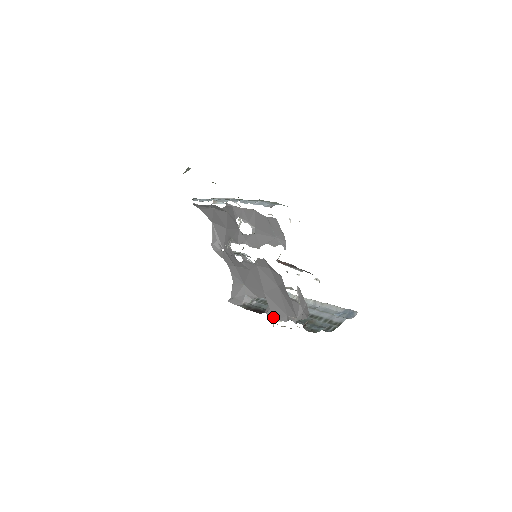
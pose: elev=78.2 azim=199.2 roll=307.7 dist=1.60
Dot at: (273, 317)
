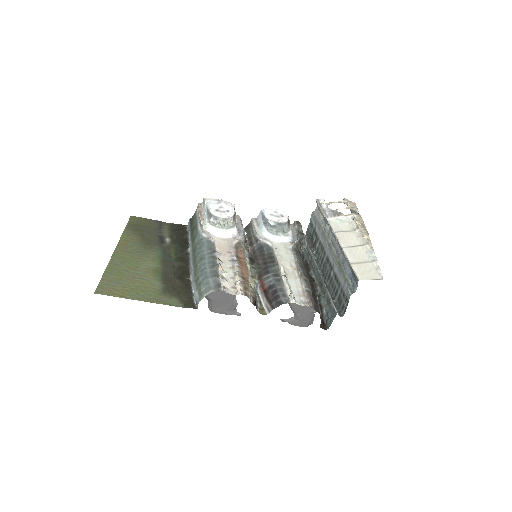
Dot at: occluded
